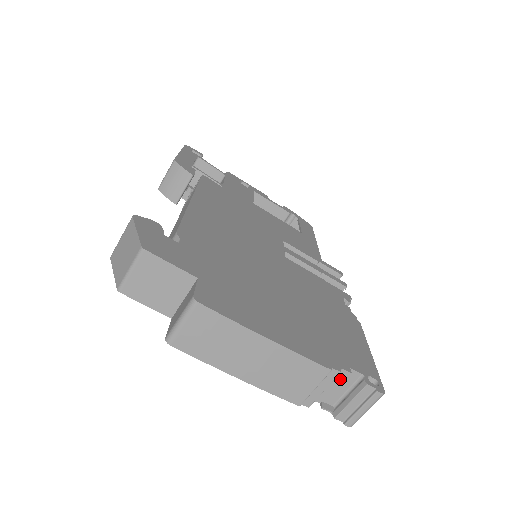
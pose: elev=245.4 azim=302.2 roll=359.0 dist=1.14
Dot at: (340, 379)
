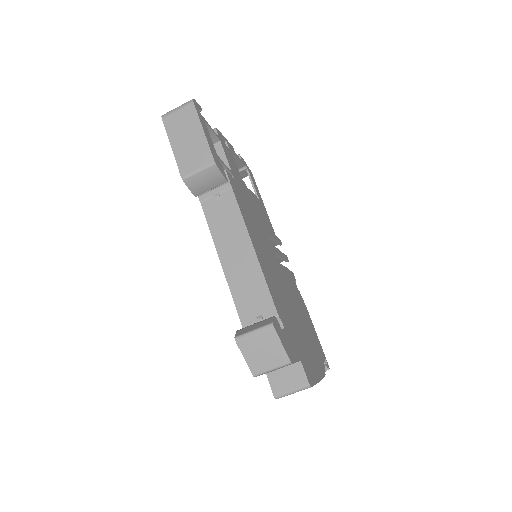
Dot at: occluded
